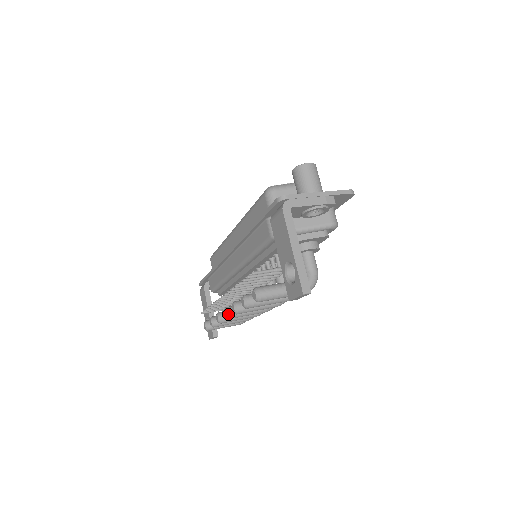
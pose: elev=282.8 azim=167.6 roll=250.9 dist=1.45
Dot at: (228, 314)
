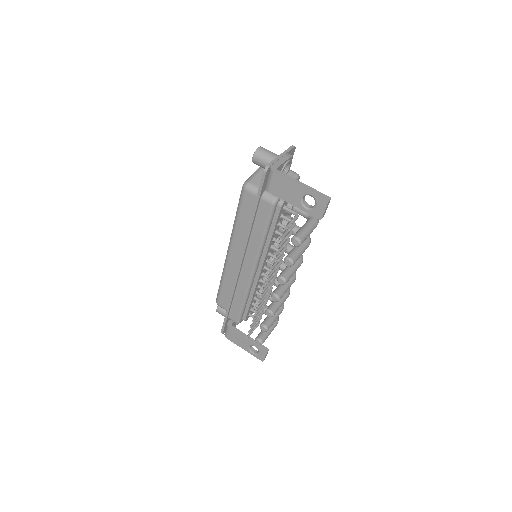
Dot at: (277, 295)
